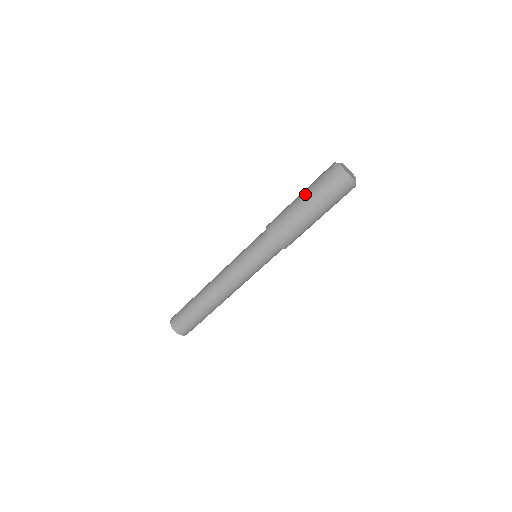
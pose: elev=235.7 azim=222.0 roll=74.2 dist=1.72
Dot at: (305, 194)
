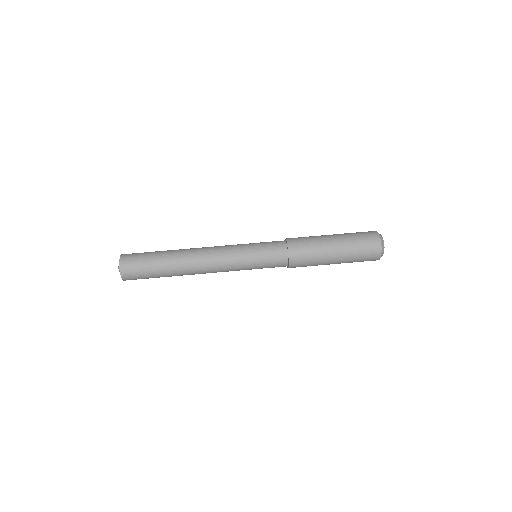
Dot at: occluded
